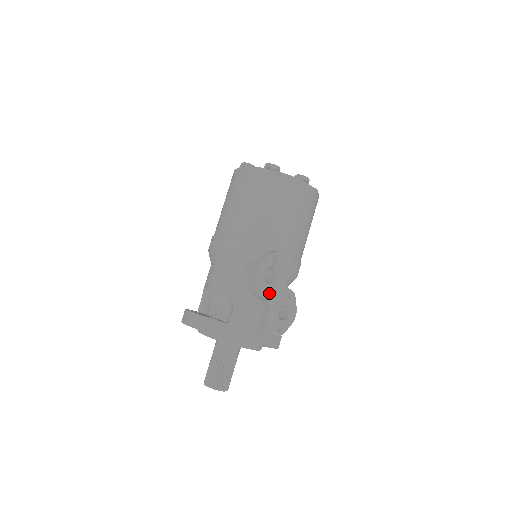
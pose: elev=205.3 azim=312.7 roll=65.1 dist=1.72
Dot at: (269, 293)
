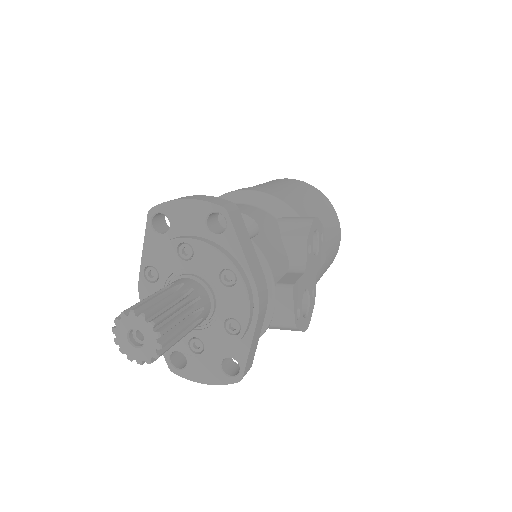
Dot at: (309, 255)
